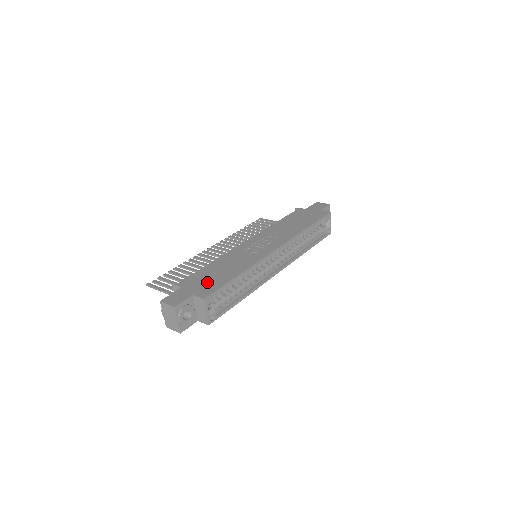
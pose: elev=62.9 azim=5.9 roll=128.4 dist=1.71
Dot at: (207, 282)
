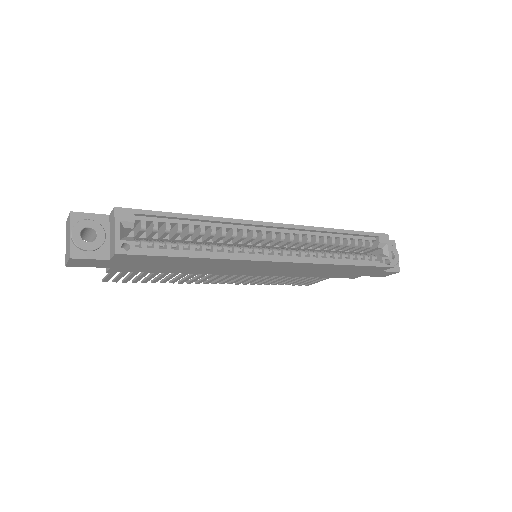
Dot at: occluded
